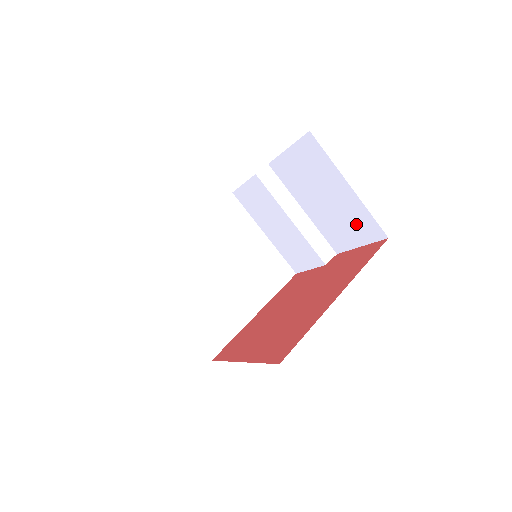
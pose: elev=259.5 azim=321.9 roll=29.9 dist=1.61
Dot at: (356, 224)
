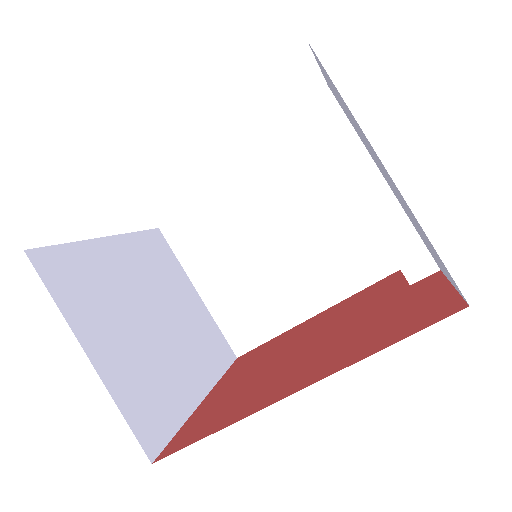
Dot at: (429, 245)
